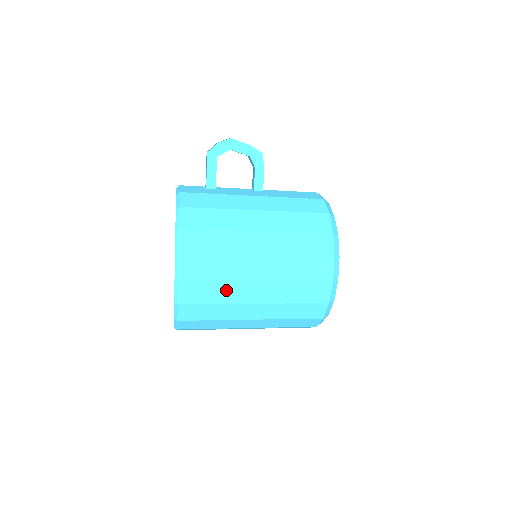
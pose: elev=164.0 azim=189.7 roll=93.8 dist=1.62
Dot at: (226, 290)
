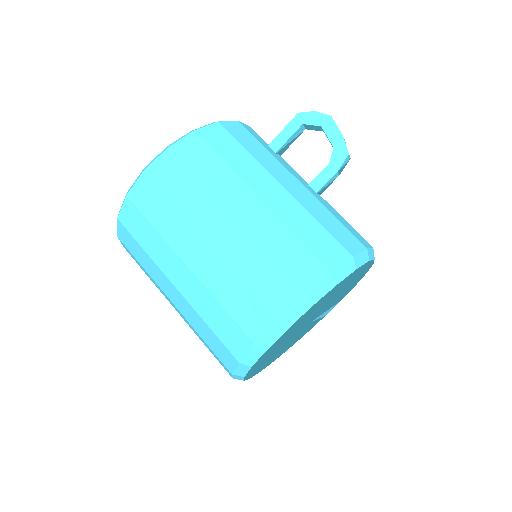
Dot at: (173, 221)
